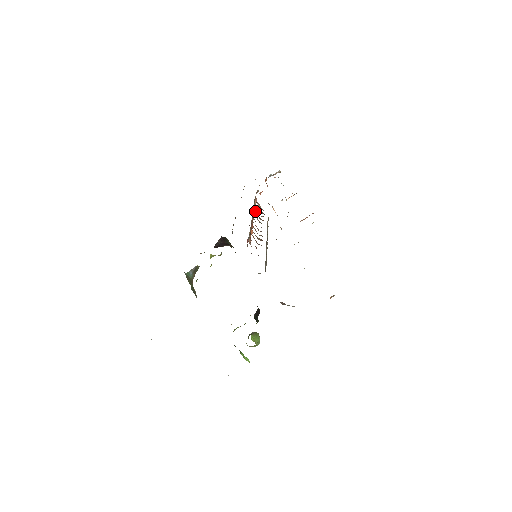
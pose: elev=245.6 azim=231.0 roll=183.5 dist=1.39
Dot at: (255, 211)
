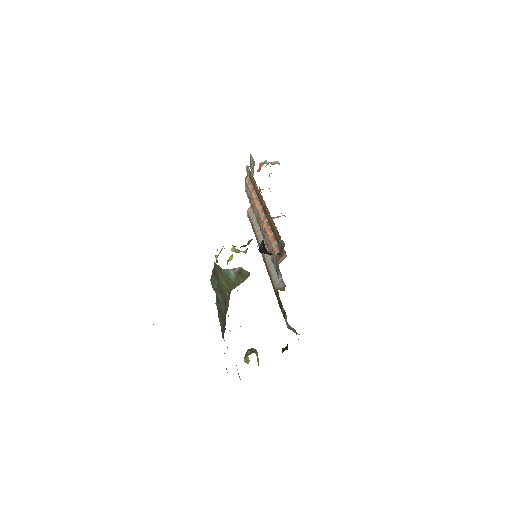
Dot at: occluded
